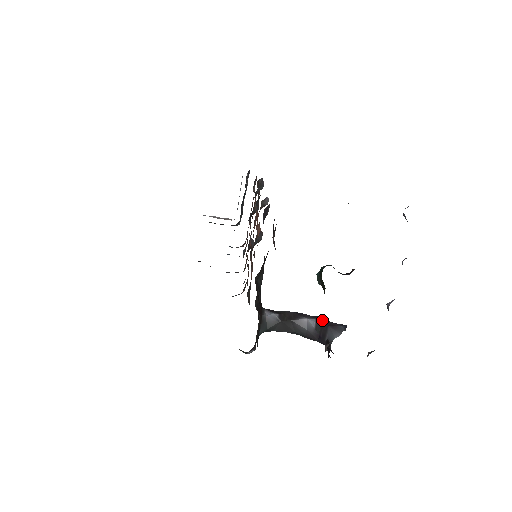
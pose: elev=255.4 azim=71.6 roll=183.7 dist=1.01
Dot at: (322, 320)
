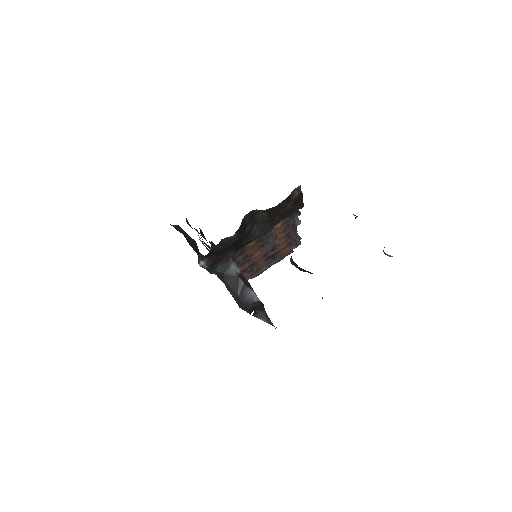
Dot at: (263, 306)
